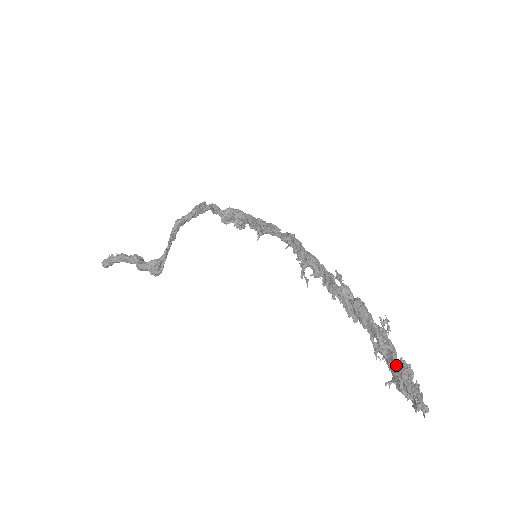
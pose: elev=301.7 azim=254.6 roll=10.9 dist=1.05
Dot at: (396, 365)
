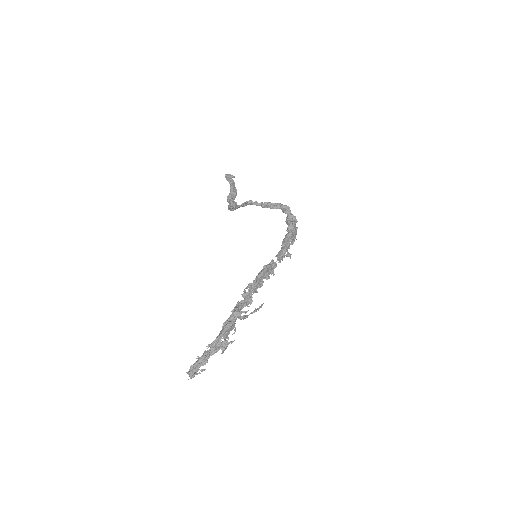
Dot at: (203, 356)
